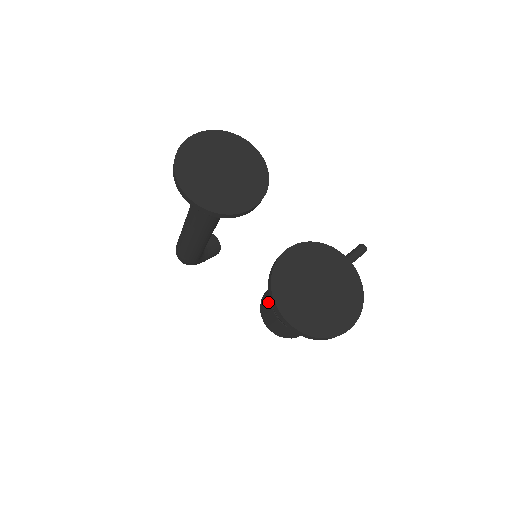
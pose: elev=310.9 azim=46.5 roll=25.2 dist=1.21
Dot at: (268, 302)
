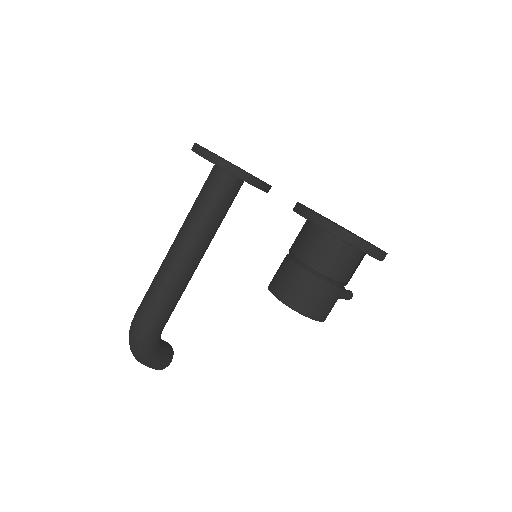
Dot at: (284, 264)
